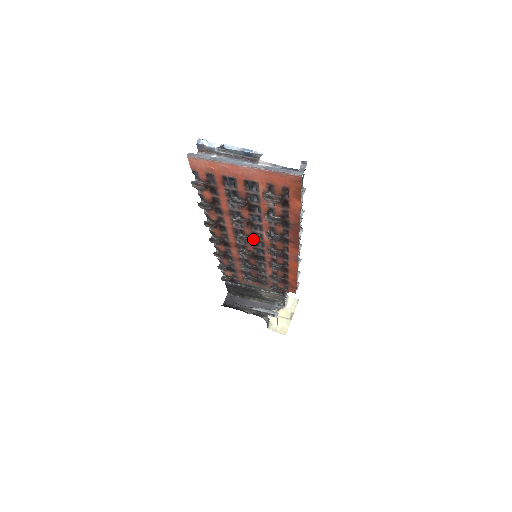
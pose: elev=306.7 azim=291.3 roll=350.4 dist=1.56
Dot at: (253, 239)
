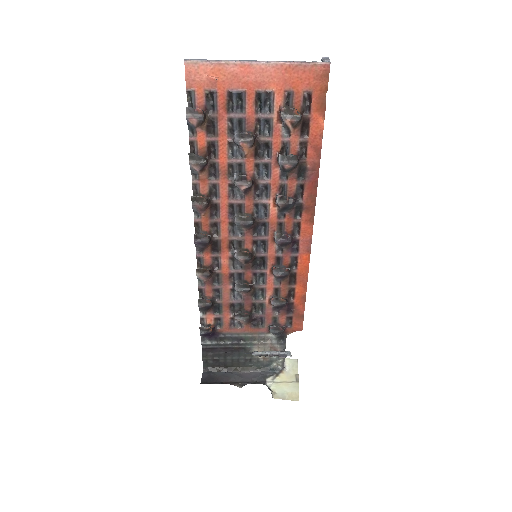
Dot at: (254, 220)
